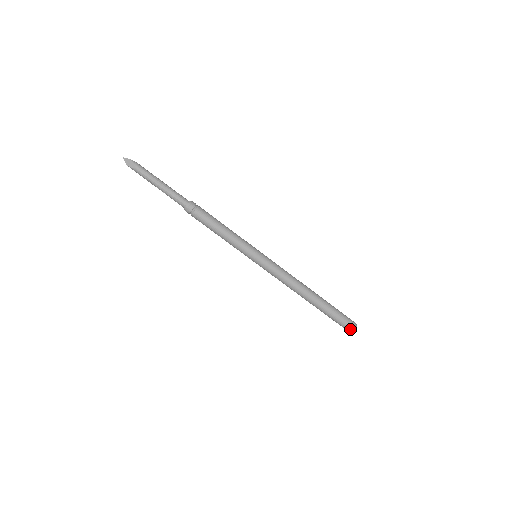
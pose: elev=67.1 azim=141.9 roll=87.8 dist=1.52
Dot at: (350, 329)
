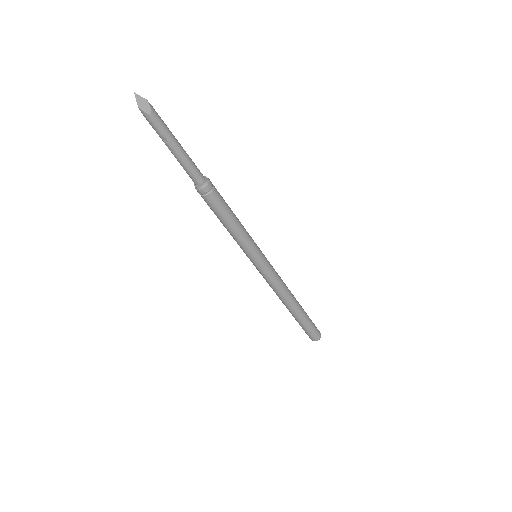
Dot at: (316, 338)
